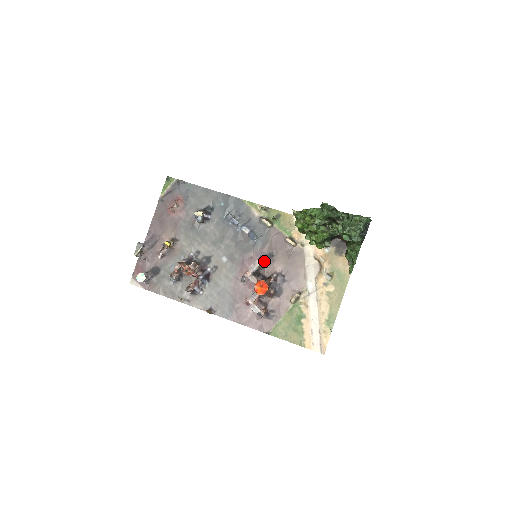
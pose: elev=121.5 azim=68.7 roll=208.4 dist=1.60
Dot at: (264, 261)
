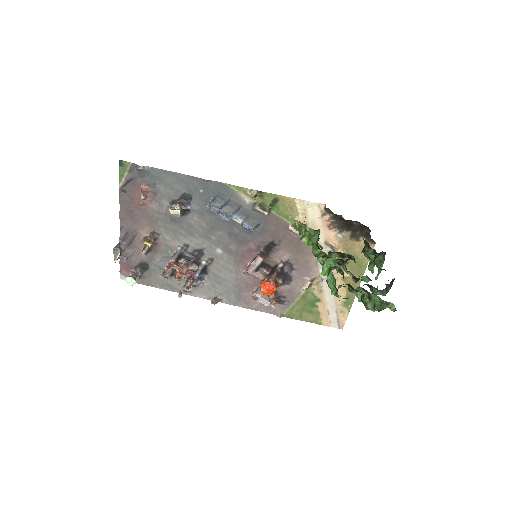
Dot at: (266, 251)
